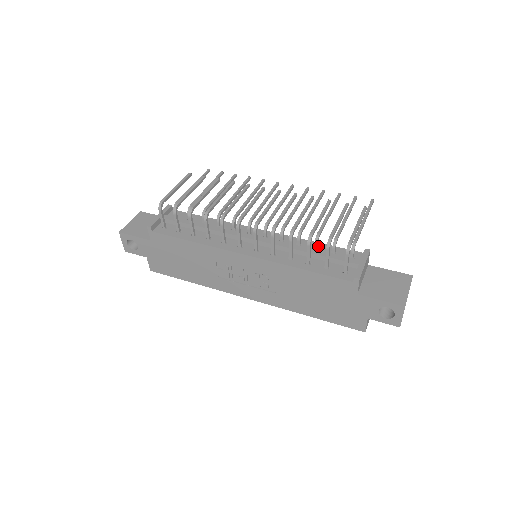
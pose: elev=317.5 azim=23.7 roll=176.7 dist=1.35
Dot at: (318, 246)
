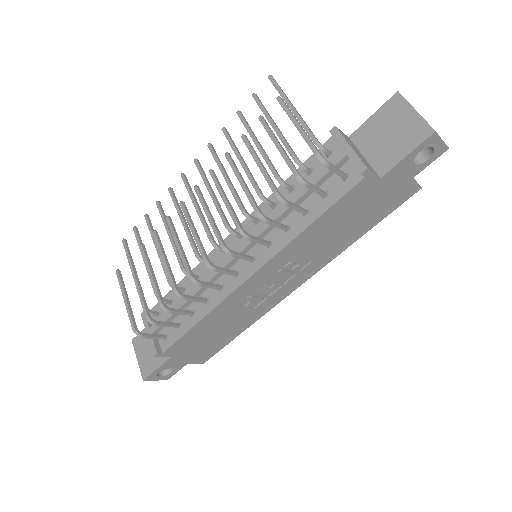
Dot at: (290, 184)
